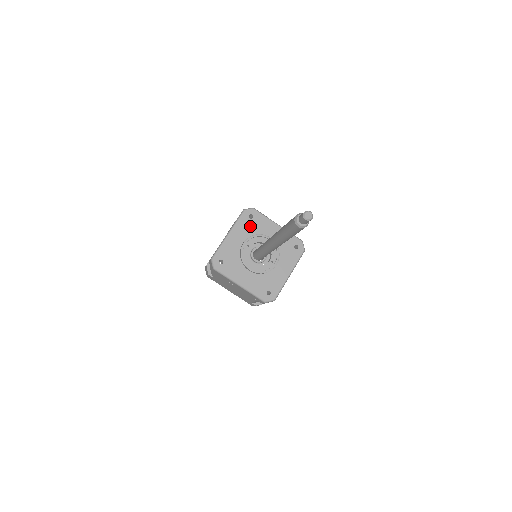
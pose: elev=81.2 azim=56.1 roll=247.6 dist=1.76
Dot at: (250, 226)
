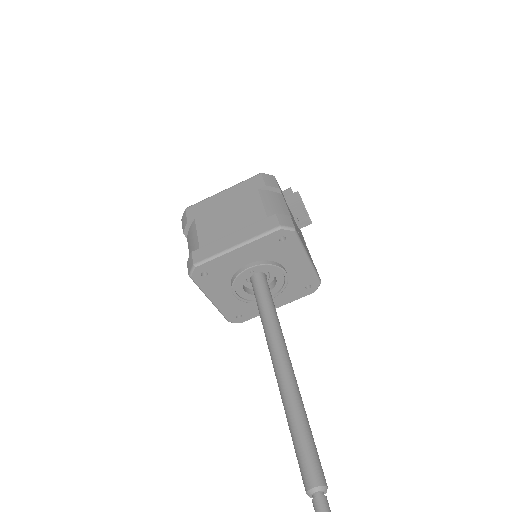
Dot at: (273, 249)
